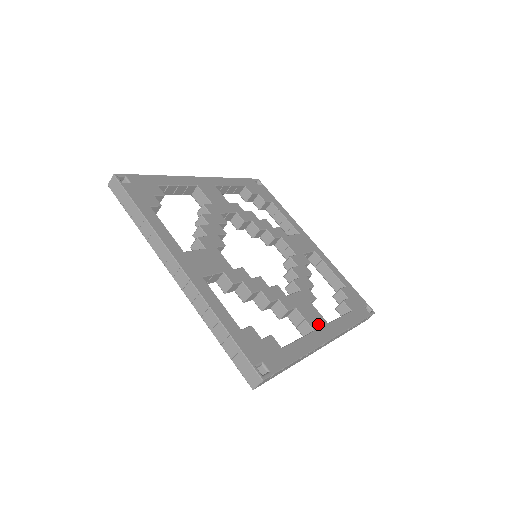
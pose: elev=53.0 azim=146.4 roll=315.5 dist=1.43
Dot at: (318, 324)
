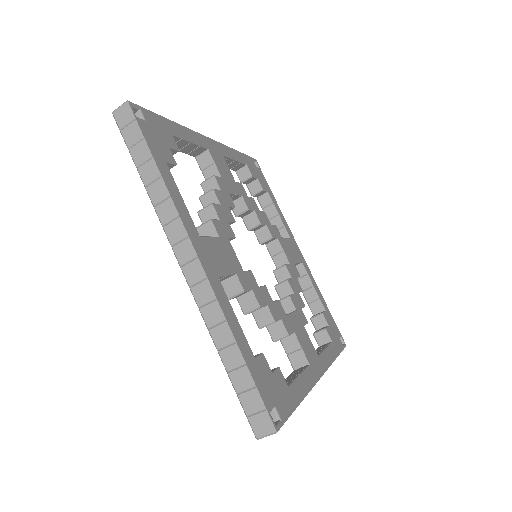
Dot at: (311, 356)
